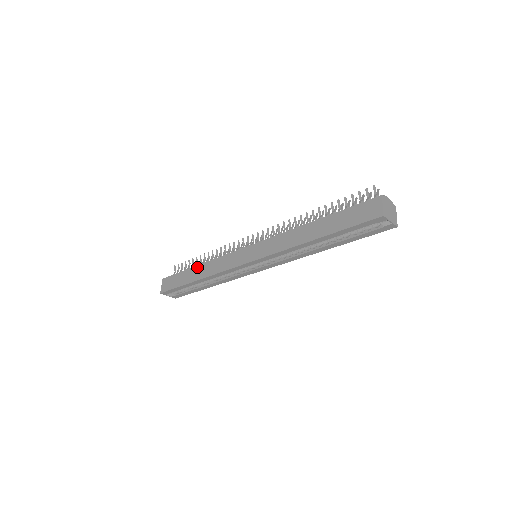
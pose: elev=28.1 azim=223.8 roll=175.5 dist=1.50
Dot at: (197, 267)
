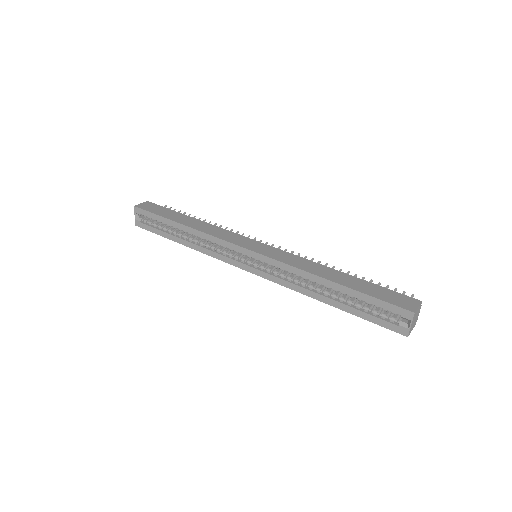
Dot at: (193, 218)
